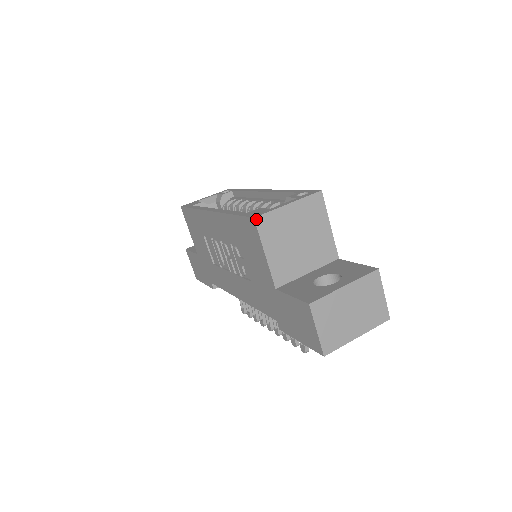
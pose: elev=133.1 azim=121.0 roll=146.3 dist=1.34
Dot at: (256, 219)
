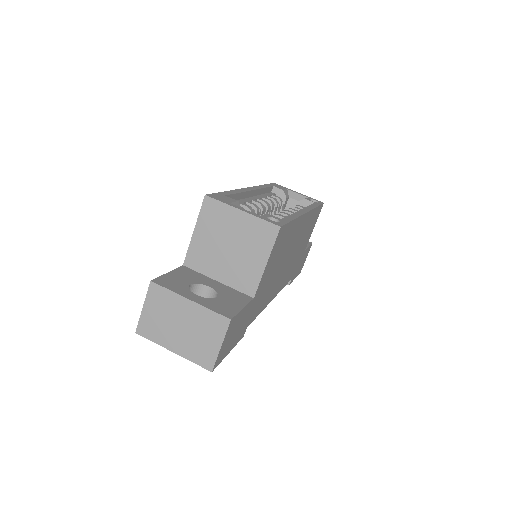
Dot at: (206, 197)
